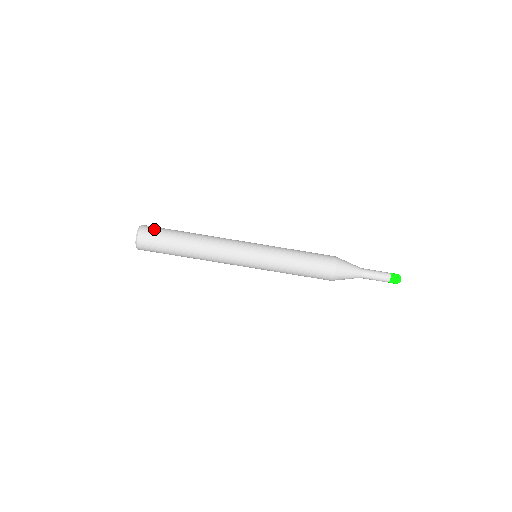
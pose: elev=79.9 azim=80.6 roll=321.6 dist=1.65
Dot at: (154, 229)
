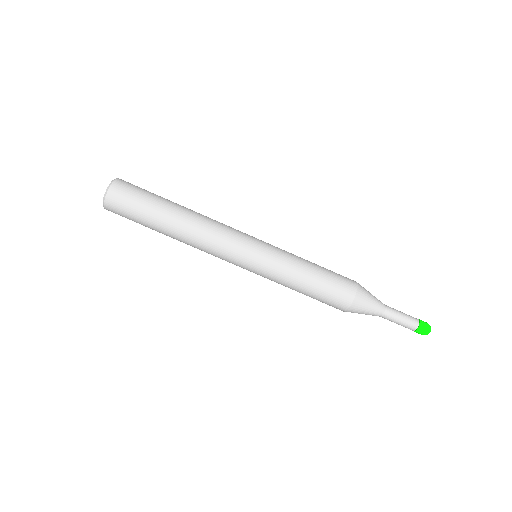
Dot at: (125, 200)
